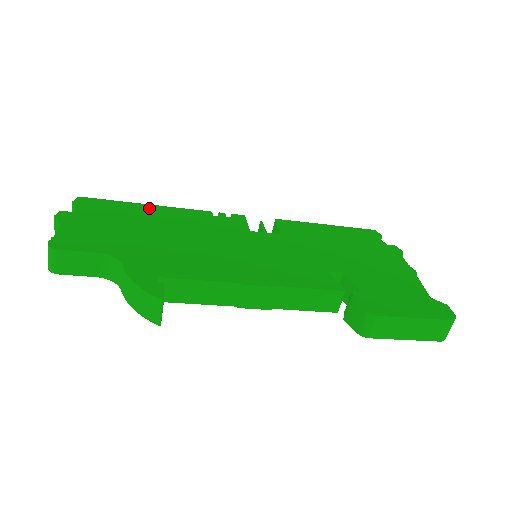
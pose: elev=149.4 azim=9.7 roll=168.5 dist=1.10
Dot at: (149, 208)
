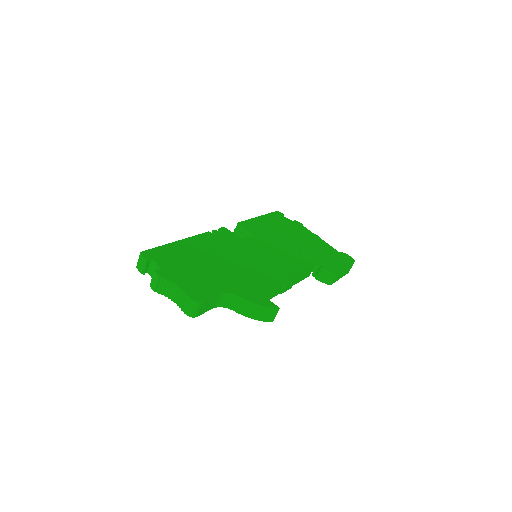
Dot at: (184, 244)
